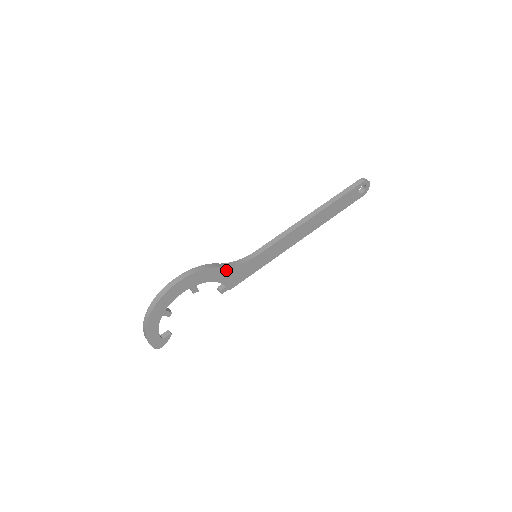
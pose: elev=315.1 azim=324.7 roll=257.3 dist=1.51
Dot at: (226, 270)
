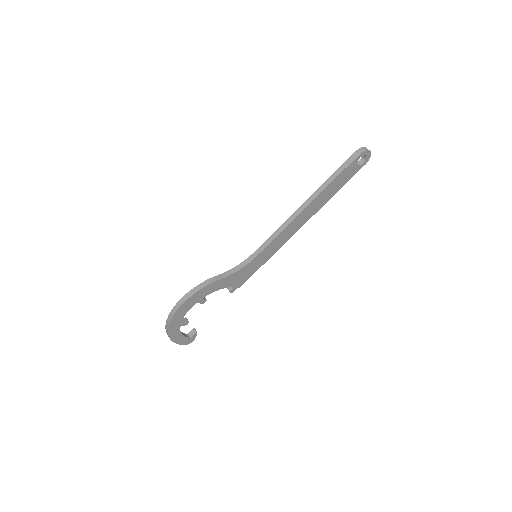
Dot at: (227, 278)
